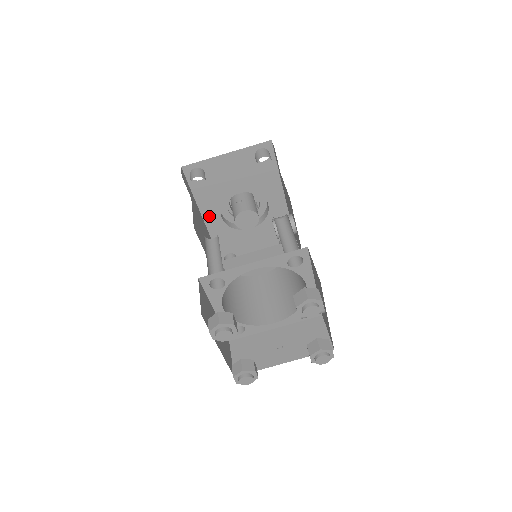
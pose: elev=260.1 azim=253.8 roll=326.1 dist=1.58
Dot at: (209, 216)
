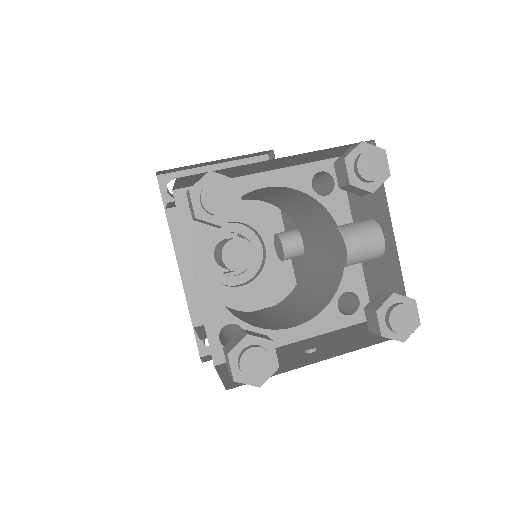
Dot at: (186, 257)
